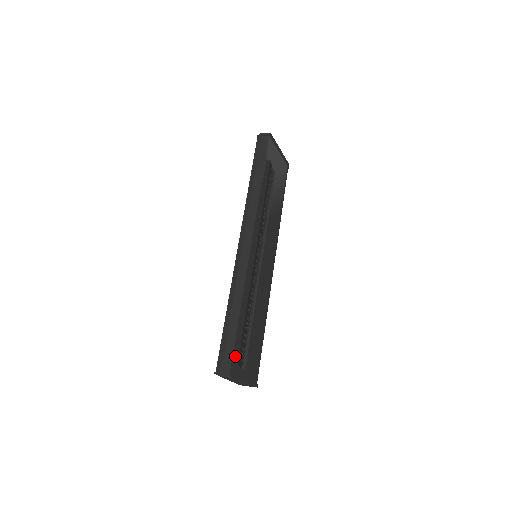
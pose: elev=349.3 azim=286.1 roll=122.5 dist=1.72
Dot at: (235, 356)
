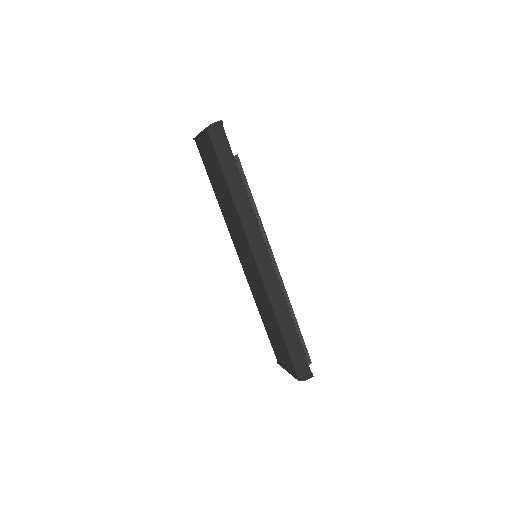
Dot at: (307, 358)
